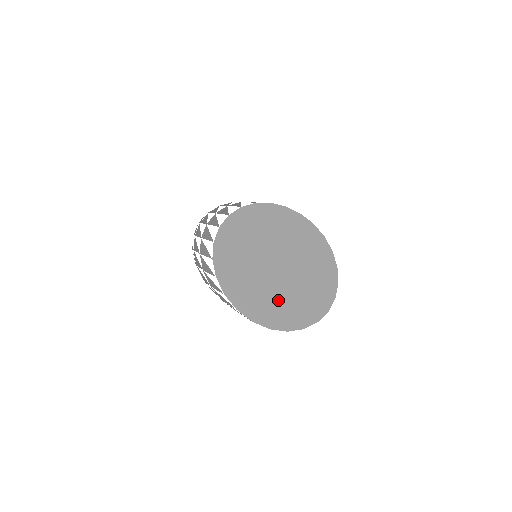
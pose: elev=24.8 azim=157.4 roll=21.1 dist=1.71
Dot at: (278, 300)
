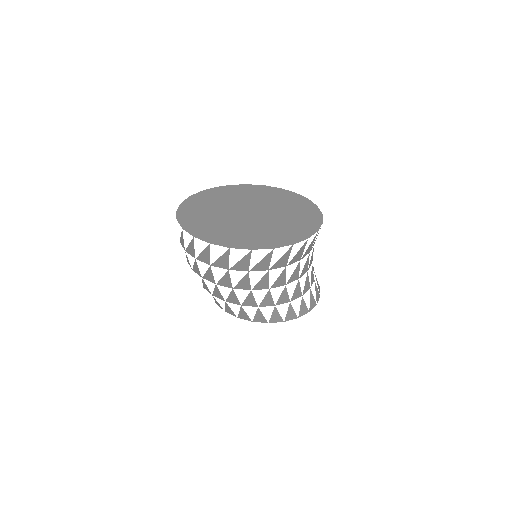
Dot at: (244, 232)
